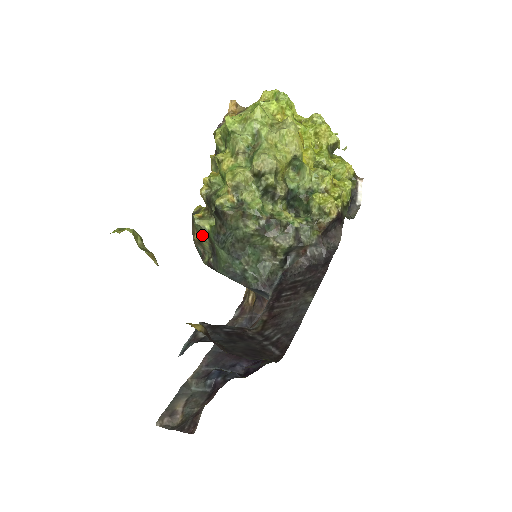
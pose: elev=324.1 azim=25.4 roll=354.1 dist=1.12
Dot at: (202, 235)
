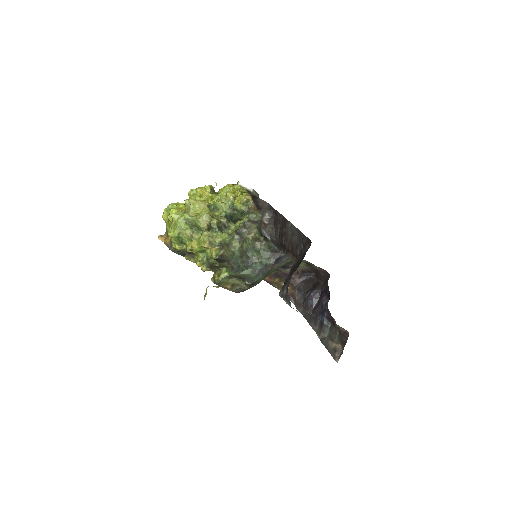
Dot at: (229, 281)
